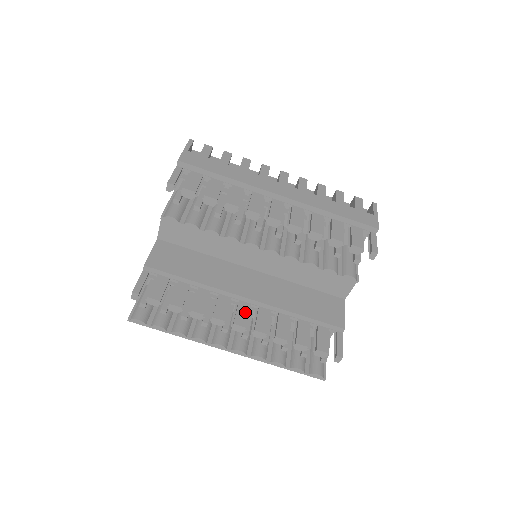
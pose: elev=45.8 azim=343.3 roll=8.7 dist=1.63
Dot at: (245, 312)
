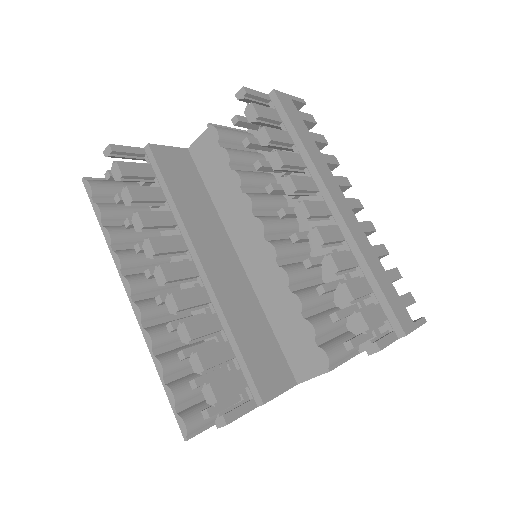
Dot at: (185, 273)
